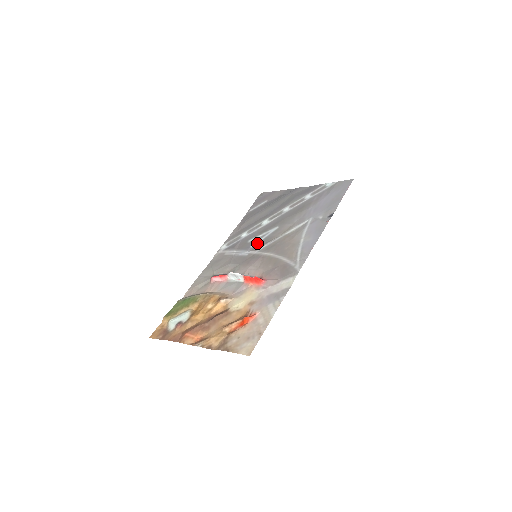
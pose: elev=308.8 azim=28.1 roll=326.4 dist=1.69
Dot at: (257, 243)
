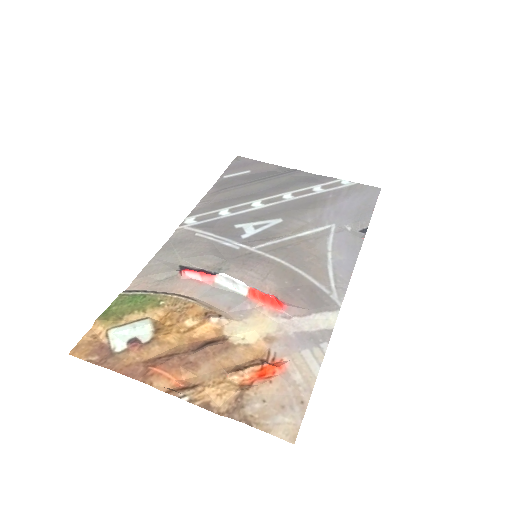
Dot at: (252, 234)
